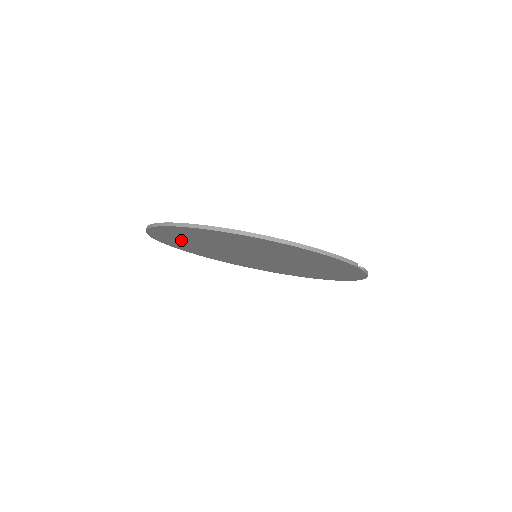
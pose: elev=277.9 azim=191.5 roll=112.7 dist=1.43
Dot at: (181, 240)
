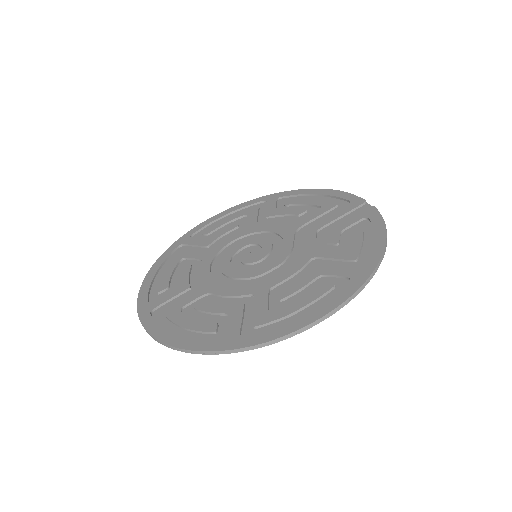
Dot at: (206, 317)
